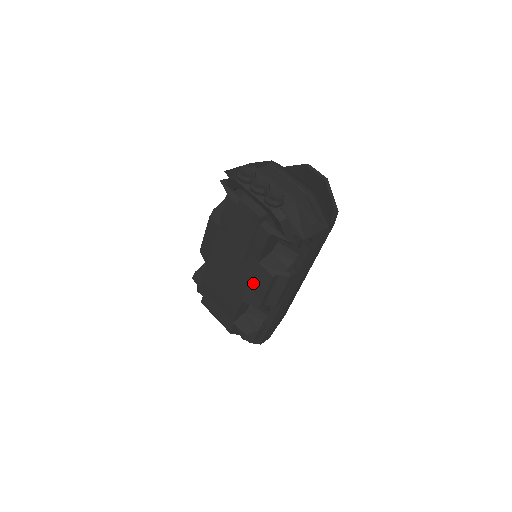
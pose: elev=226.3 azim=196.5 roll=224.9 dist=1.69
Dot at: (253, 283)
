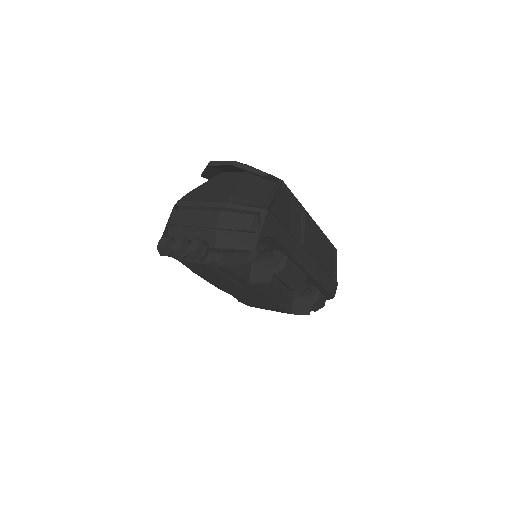
Dot at: (266, 293)
